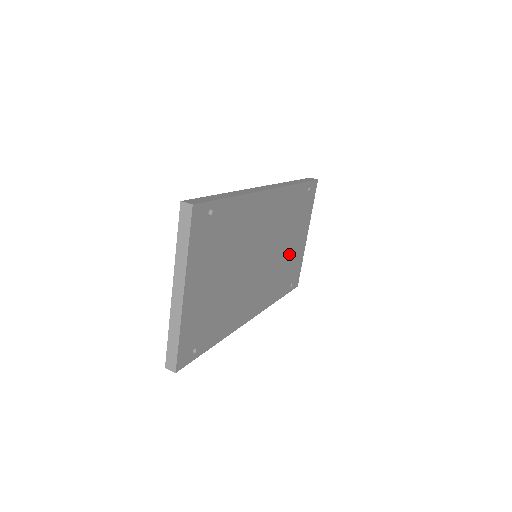
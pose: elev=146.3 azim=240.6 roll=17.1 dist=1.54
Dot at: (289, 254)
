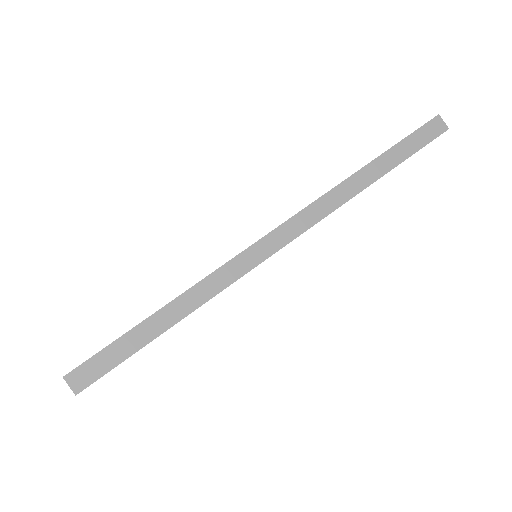
Dot at: occluded
